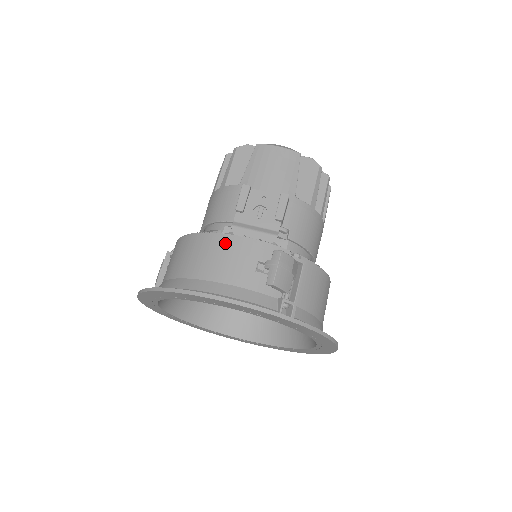
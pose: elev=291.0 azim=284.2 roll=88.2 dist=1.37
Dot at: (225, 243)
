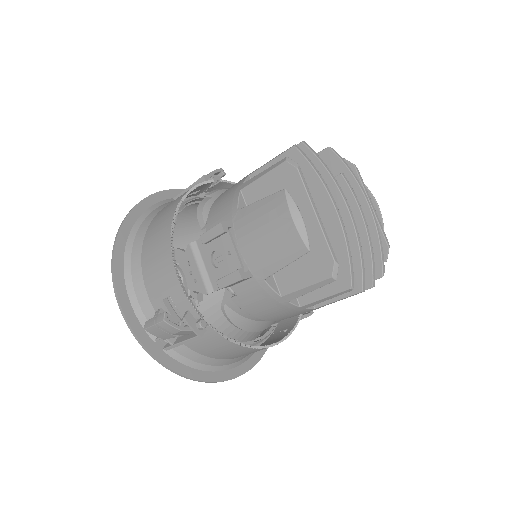
Dot at: (165, 255)
